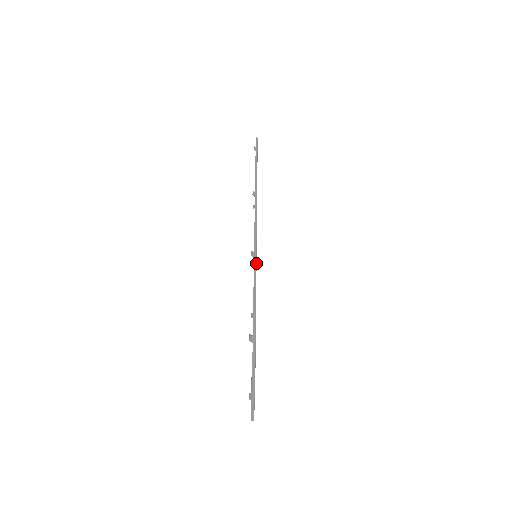
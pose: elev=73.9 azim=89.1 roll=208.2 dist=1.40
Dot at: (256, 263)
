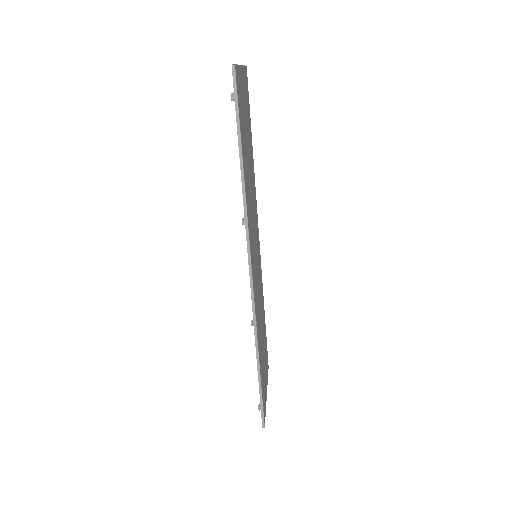
Dot at: (257, 339)
